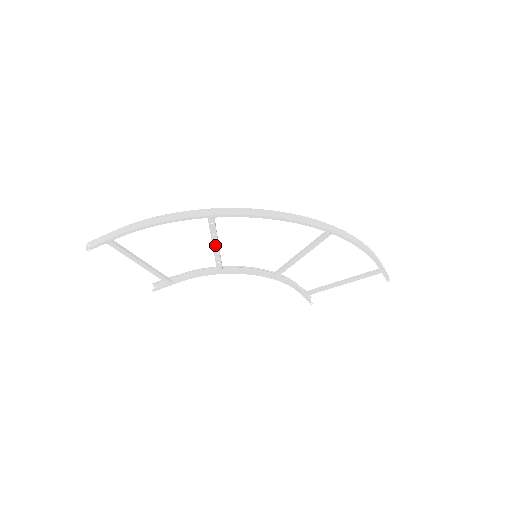
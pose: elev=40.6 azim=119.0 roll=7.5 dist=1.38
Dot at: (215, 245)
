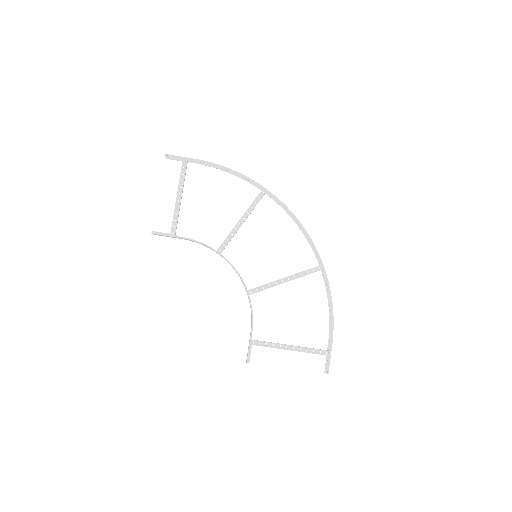
Dot at: (243, 219)
